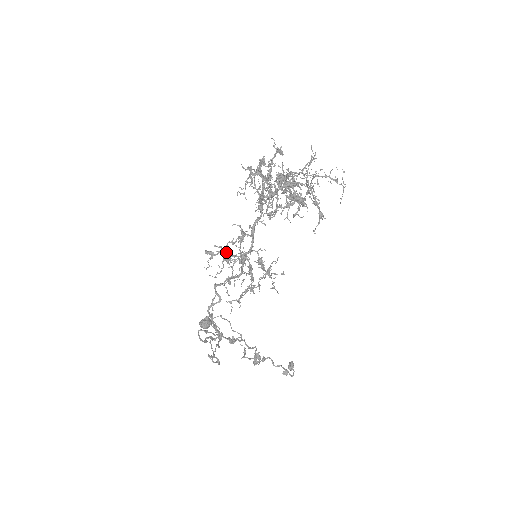
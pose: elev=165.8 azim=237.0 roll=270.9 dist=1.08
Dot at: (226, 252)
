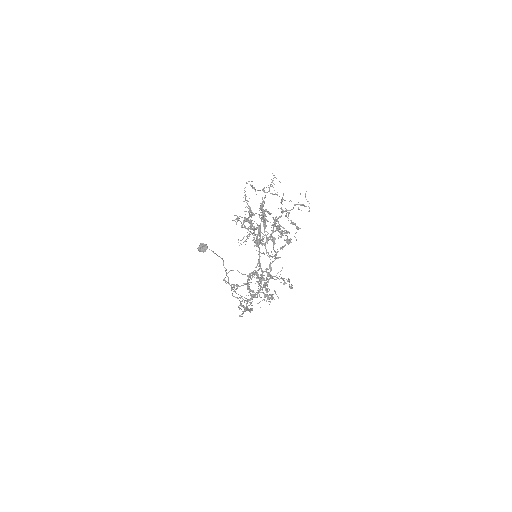
Dot at: (254, 296)
